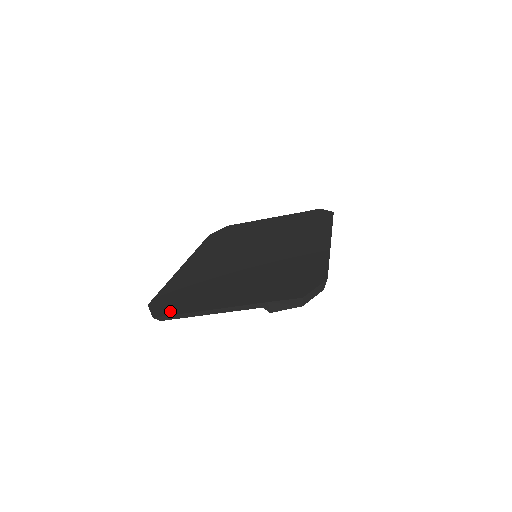
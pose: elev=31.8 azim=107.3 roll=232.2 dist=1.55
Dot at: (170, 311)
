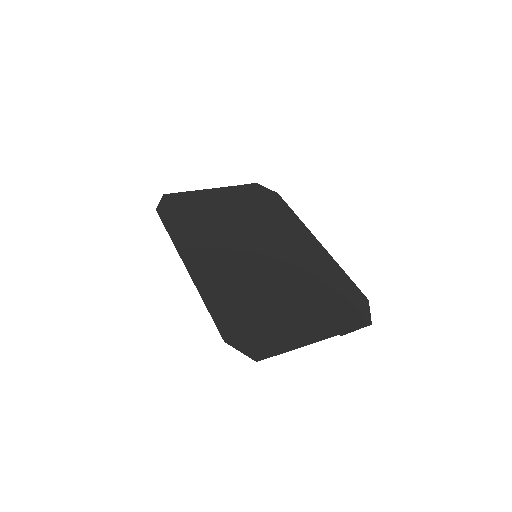
Dot at: (266, 350)
